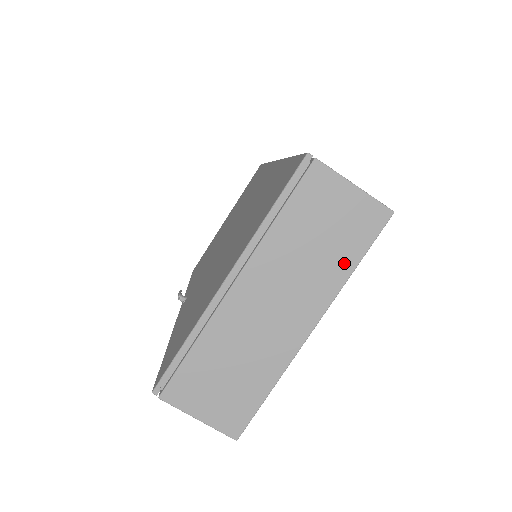
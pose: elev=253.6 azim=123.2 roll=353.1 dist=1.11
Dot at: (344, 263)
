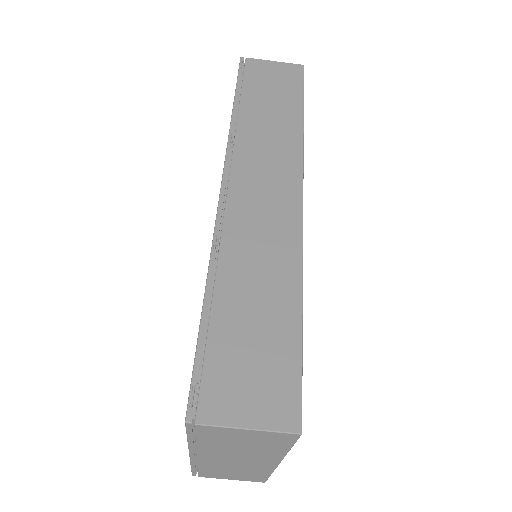
Dot at: (277, 450)
